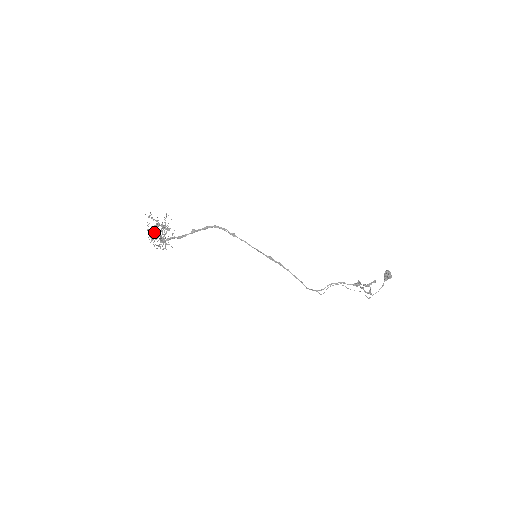
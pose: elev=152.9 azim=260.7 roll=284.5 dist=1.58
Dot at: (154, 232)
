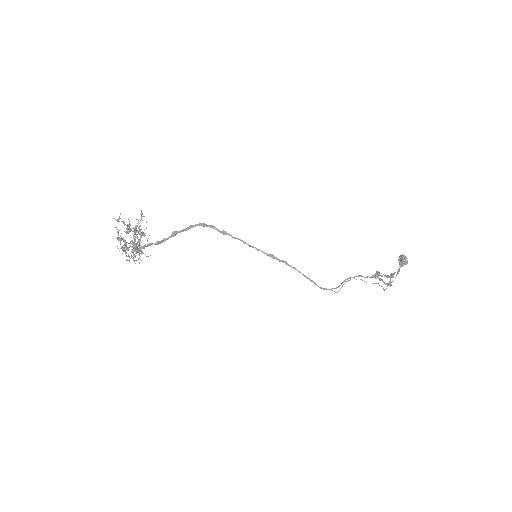
Dot at: (125, 240)
